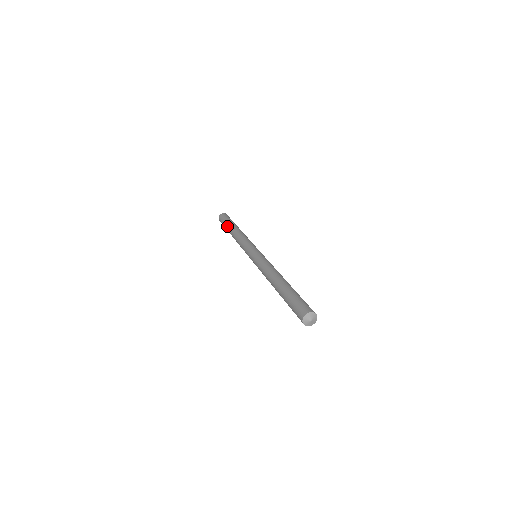
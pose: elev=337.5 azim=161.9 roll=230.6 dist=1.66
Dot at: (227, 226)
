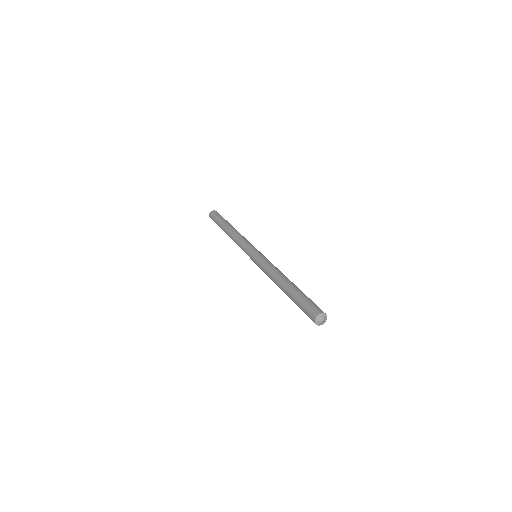
Dot at: (220, 227)
